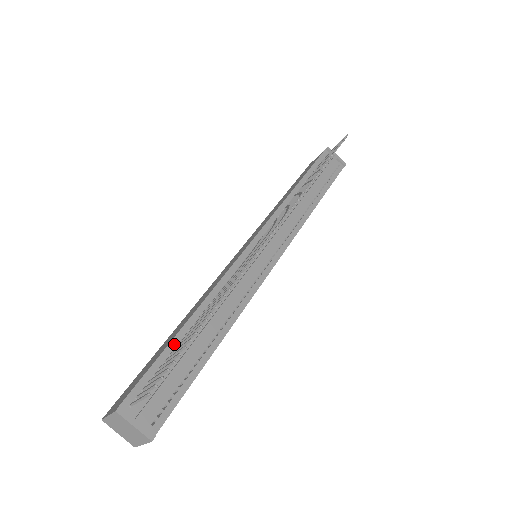
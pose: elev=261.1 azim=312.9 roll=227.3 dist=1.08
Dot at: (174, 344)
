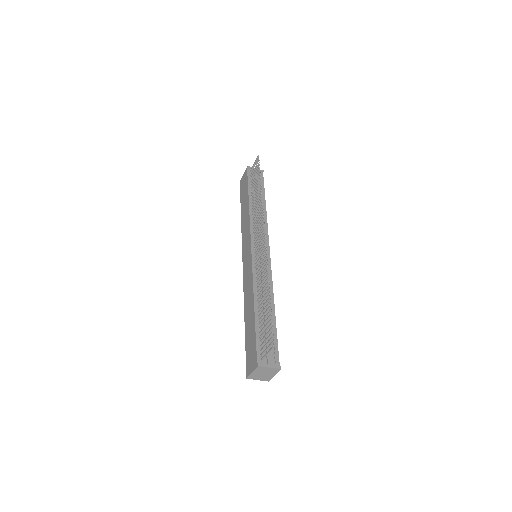
Dot at: (257, 323)
